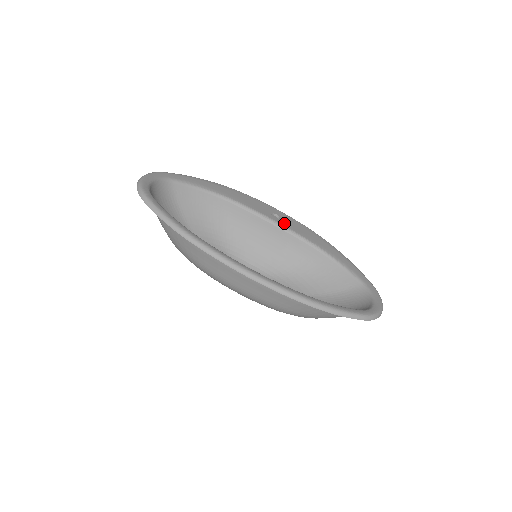
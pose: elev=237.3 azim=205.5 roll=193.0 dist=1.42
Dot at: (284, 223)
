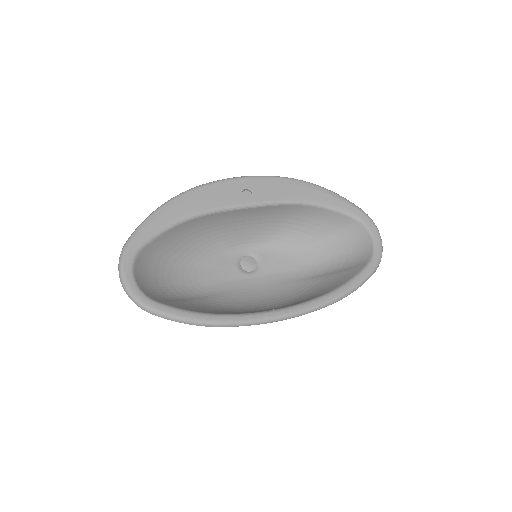
Dot at: (259, 197)
